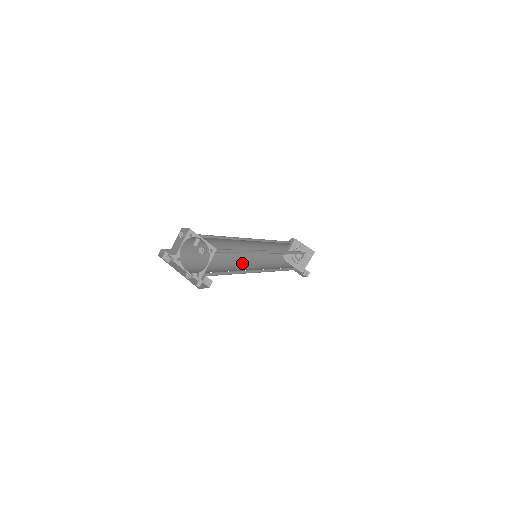
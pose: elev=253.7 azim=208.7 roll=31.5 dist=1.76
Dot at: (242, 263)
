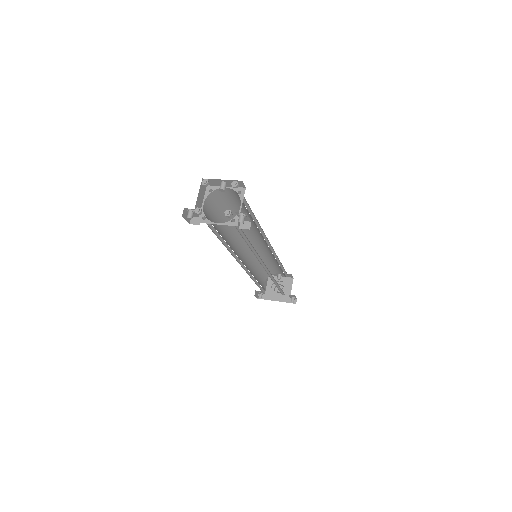
Dot at: occluded
